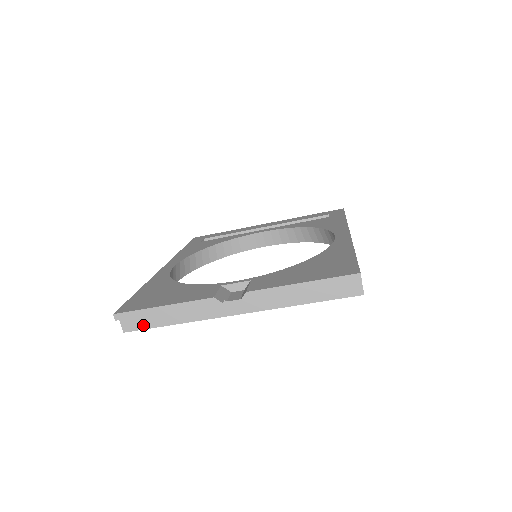
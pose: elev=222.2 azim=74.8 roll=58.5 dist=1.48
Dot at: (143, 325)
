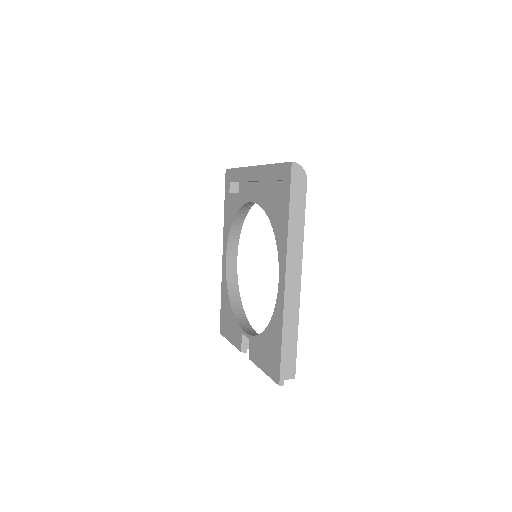
Dot at: occluded
